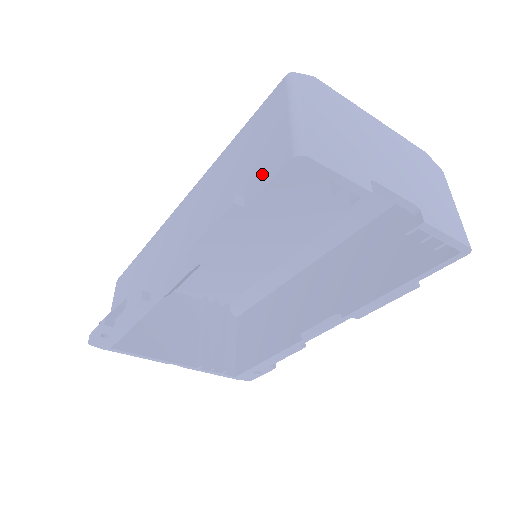
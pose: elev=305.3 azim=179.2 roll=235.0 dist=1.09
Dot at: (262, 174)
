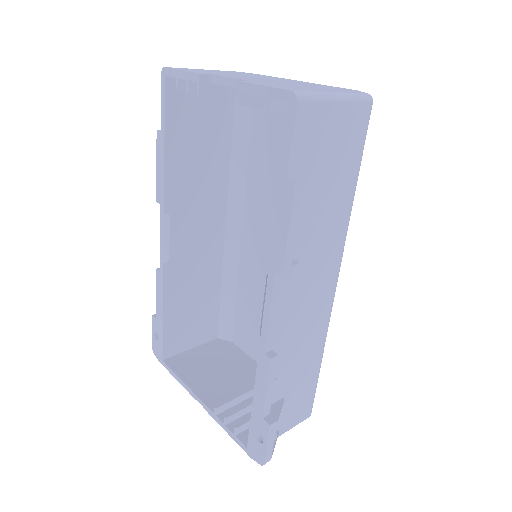
Dot at: (173, 108)
